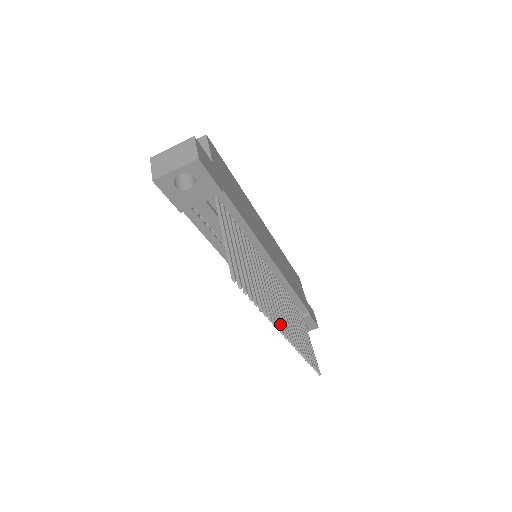
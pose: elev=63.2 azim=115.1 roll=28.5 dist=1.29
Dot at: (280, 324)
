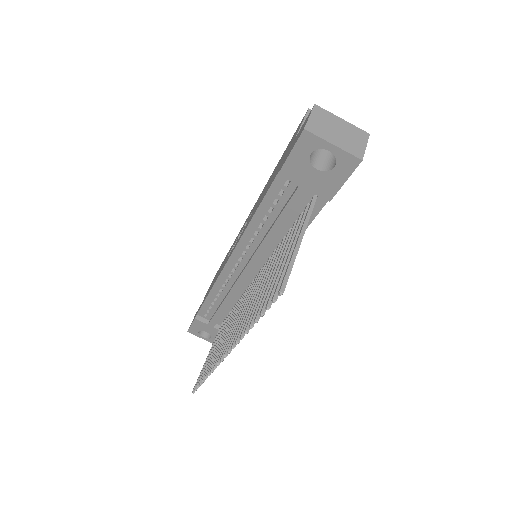
Dot at: occluded
